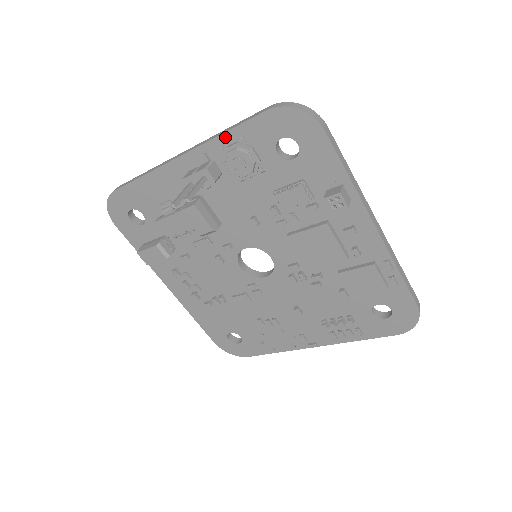
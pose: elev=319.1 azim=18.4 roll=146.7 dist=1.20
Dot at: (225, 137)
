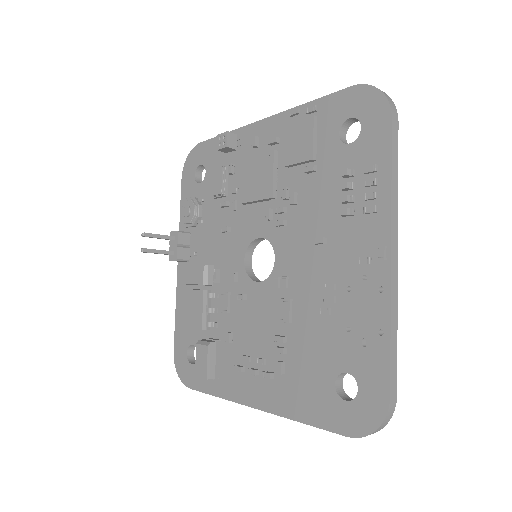
Dot at: occluded
